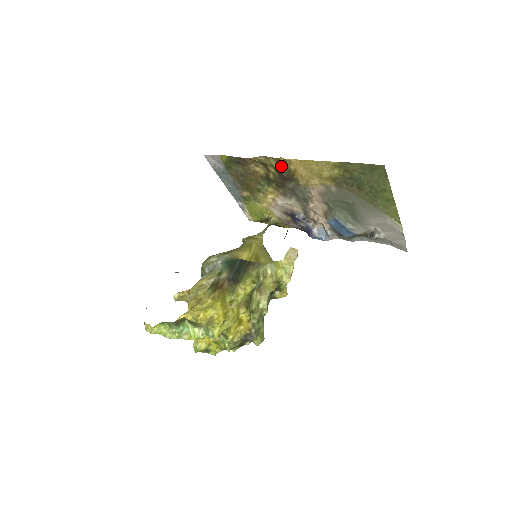
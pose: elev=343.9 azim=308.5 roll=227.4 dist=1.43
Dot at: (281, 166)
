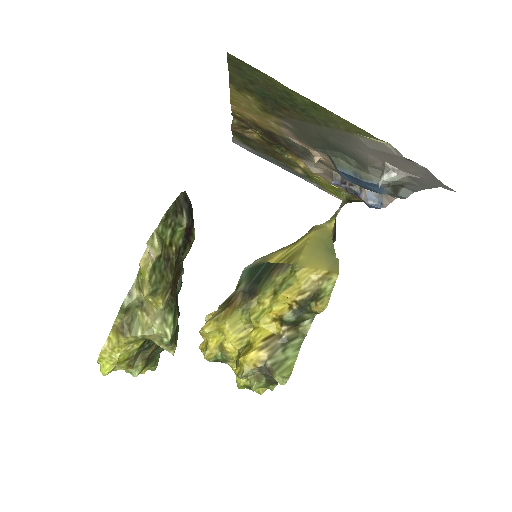
Dot at: (246, 121)
